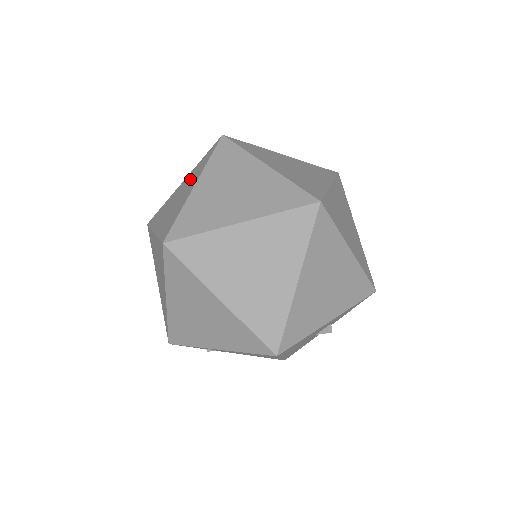
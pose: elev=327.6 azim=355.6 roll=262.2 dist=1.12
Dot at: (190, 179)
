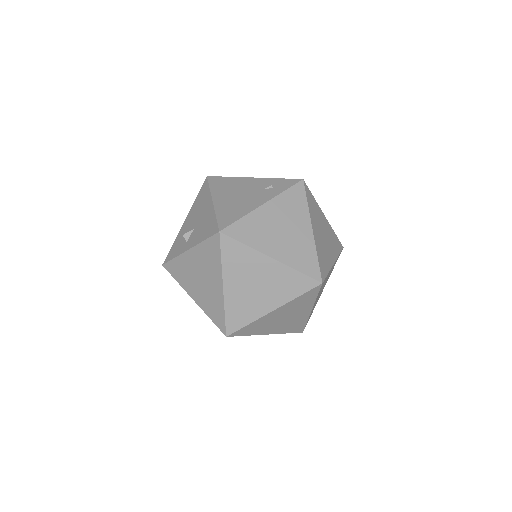
Dot at: (205, 264)
